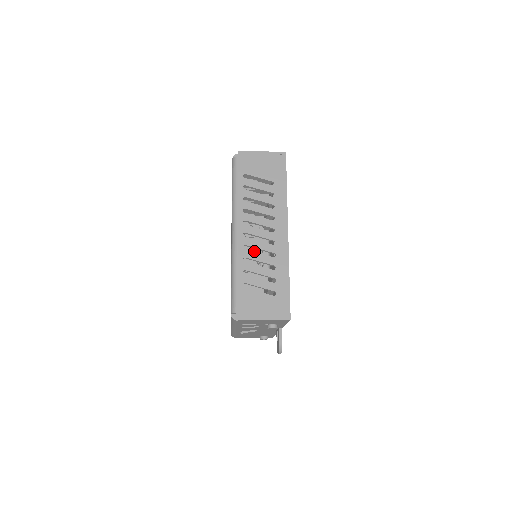
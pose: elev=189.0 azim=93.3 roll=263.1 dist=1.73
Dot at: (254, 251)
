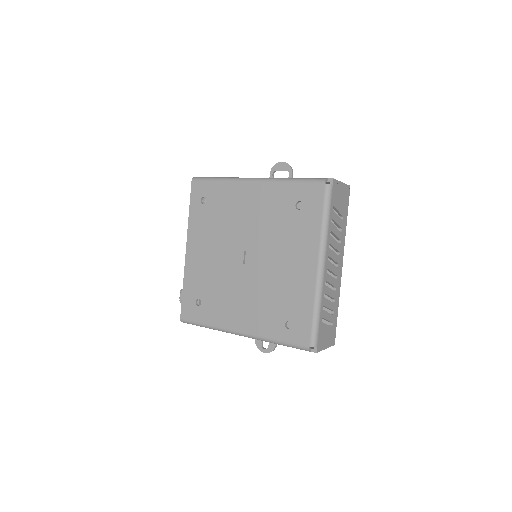
Dot at: occluded
